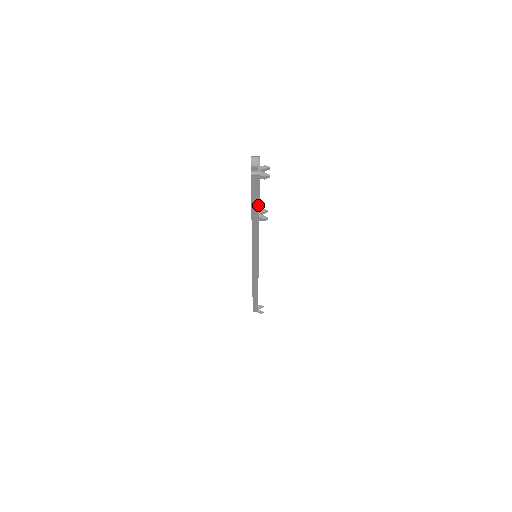
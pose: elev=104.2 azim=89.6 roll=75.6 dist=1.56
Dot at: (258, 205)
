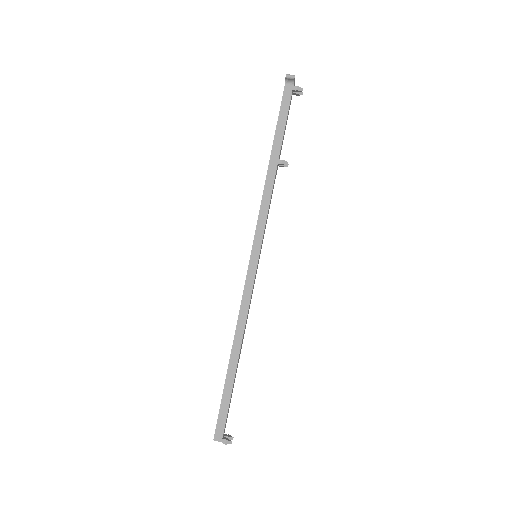
Dot at: (281, 137)
